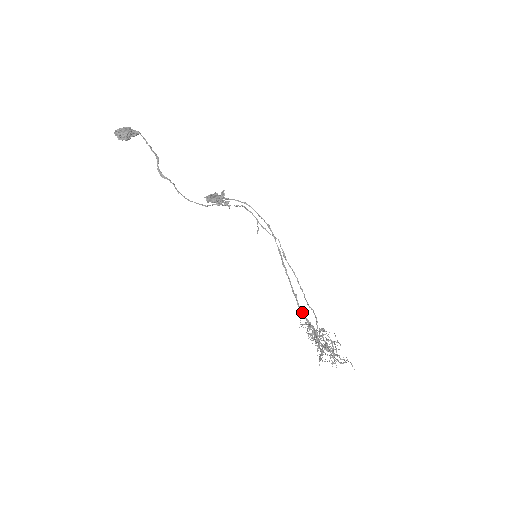
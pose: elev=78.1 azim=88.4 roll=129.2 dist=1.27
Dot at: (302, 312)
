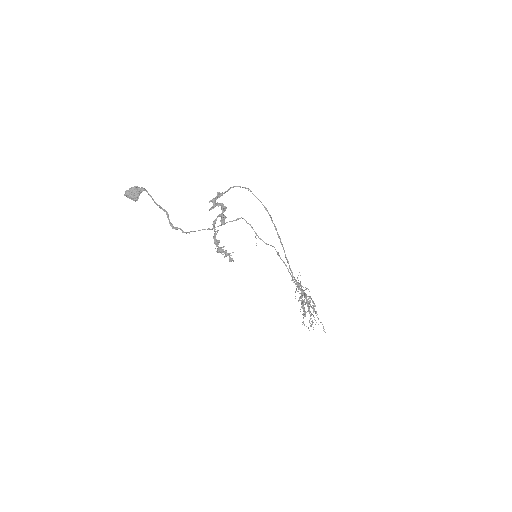
Dot at: occluded
